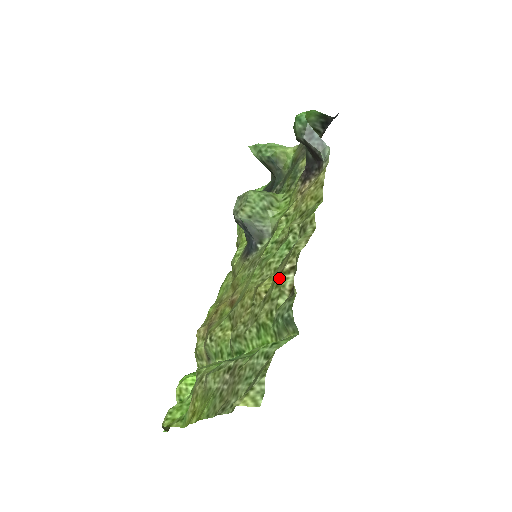
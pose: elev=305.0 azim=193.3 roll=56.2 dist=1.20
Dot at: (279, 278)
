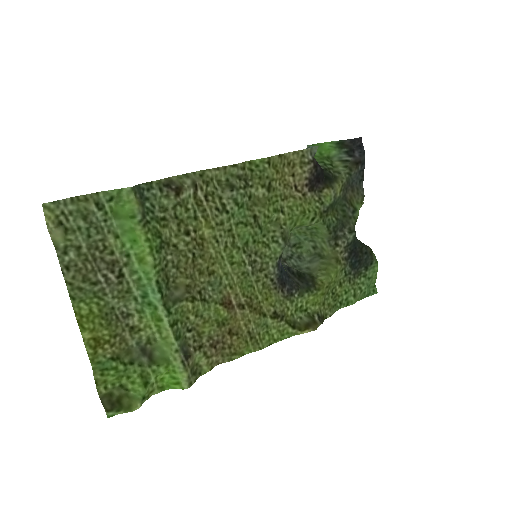
Dot at: (193, 205)
